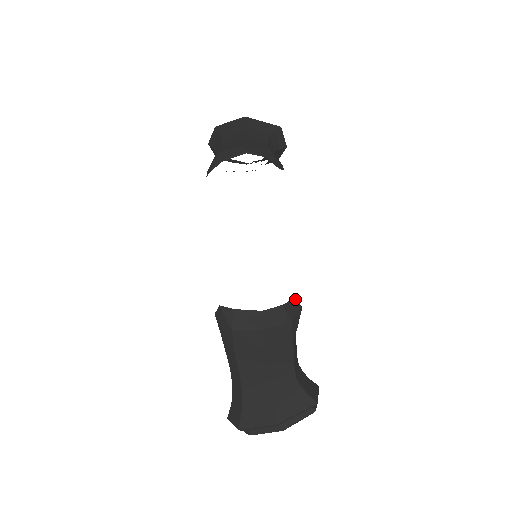
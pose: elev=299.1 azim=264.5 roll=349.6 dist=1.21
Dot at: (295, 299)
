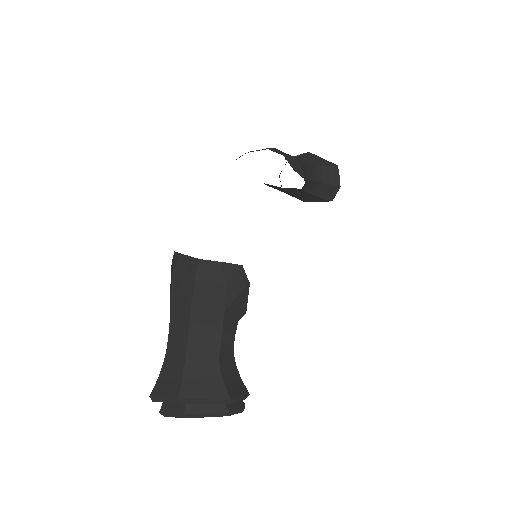
Dot at: (241, 267)
